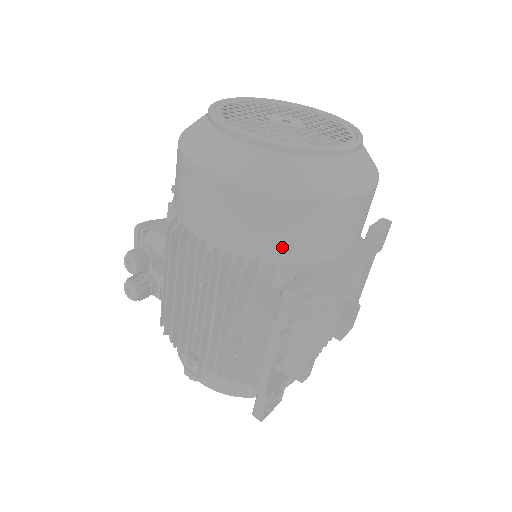
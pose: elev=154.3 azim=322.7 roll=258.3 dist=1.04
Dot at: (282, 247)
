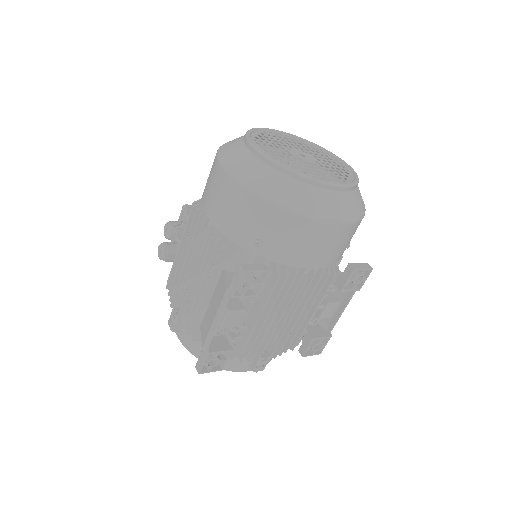
Dot at: (254, 239)
